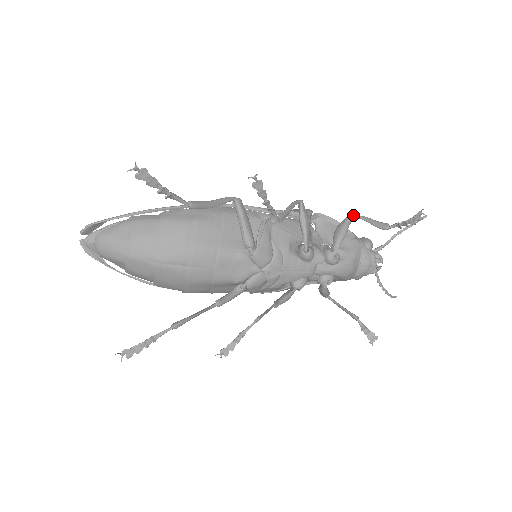
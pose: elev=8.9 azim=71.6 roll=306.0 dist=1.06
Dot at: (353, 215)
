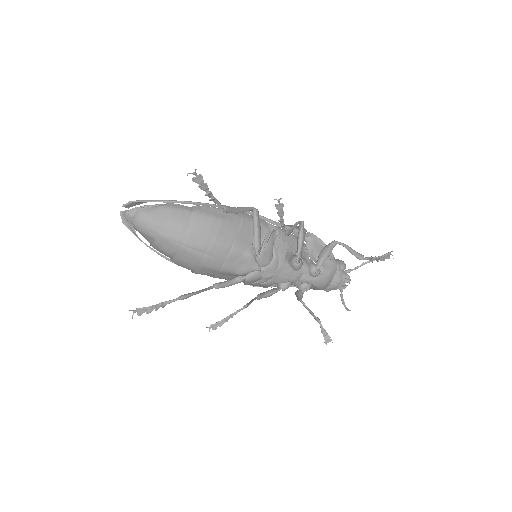
Dot at: occluded
